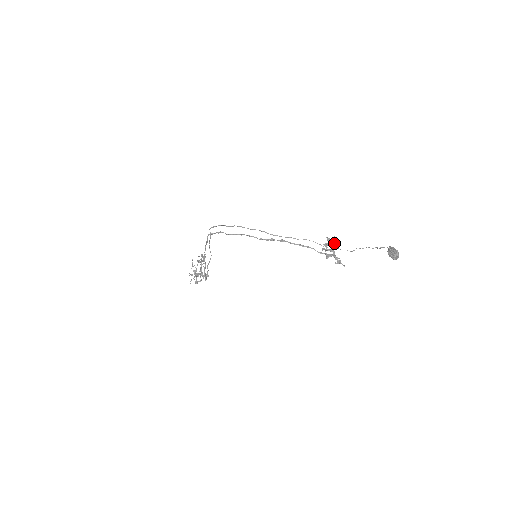
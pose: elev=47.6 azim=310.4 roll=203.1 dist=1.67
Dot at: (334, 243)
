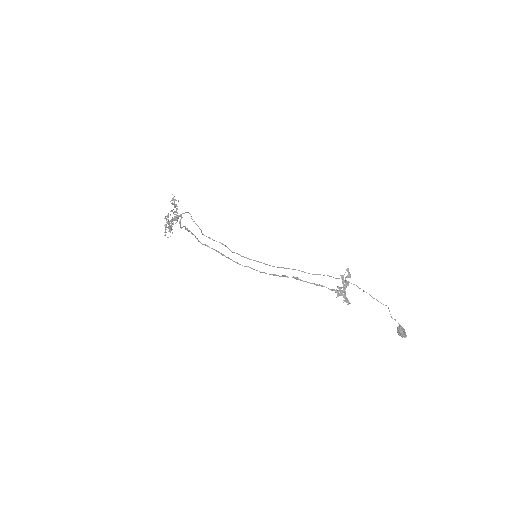
Dot at: (346, 276)
